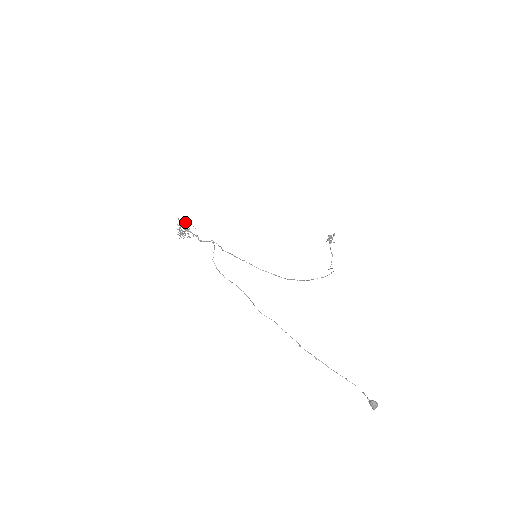
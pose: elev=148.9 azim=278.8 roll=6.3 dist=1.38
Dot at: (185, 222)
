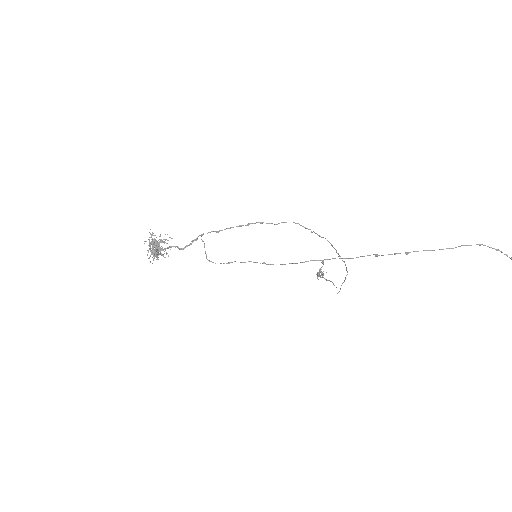
Dot at: (155, 242)
